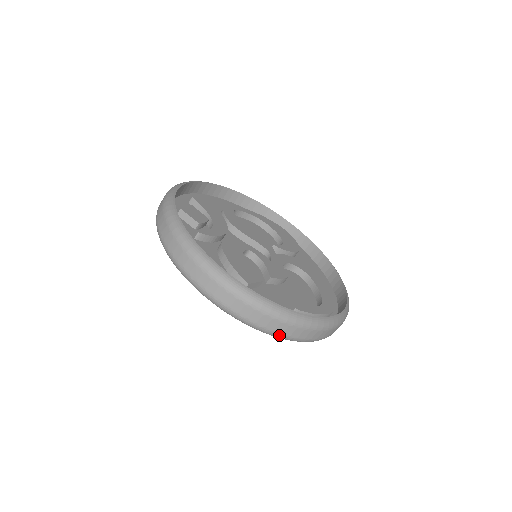
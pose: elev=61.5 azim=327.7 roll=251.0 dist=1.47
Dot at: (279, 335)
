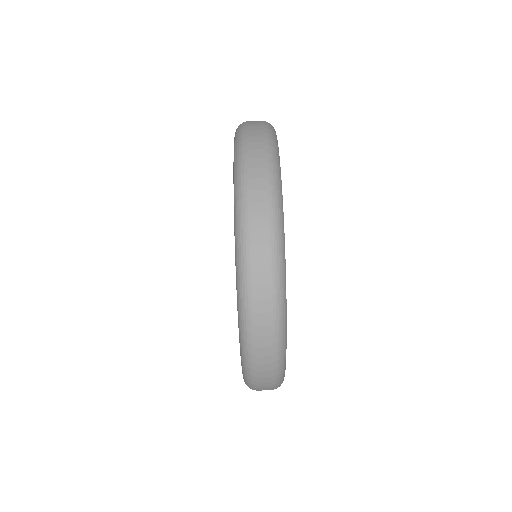
Dot at: (245, 158)
